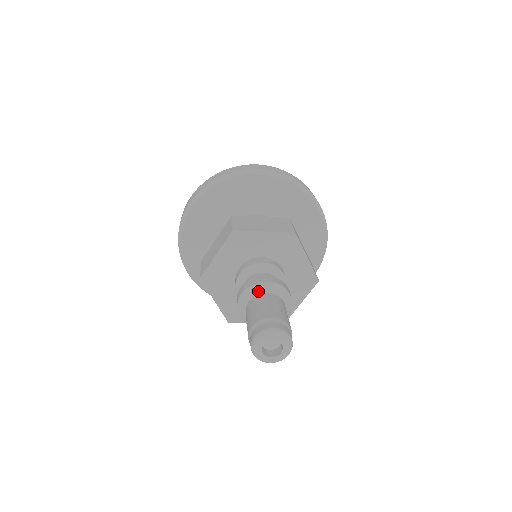
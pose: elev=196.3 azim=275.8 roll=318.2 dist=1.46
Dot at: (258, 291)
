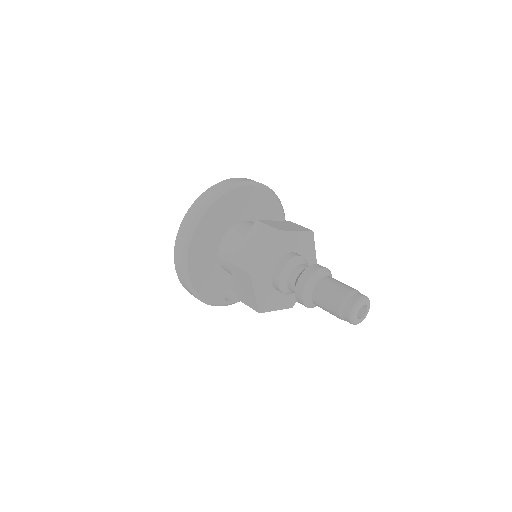
Dot at: (321, 275)
